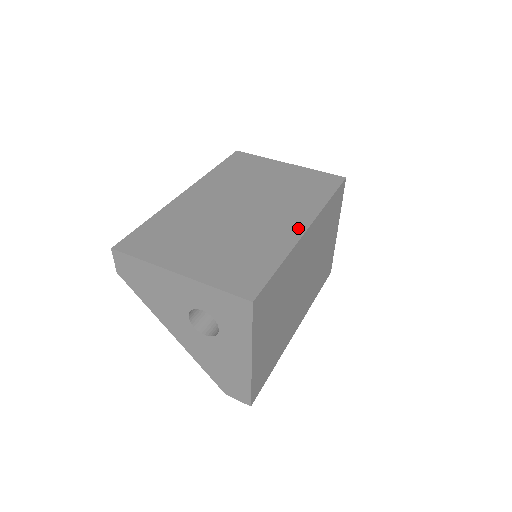
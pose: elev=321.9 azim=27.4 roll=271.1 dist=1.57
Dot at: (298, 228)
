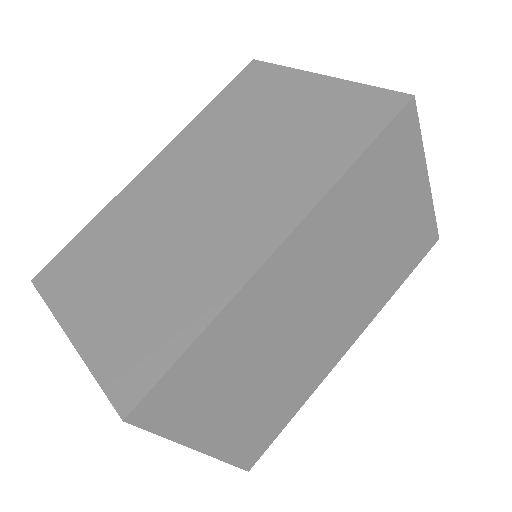
Dot at: (263, 245)
